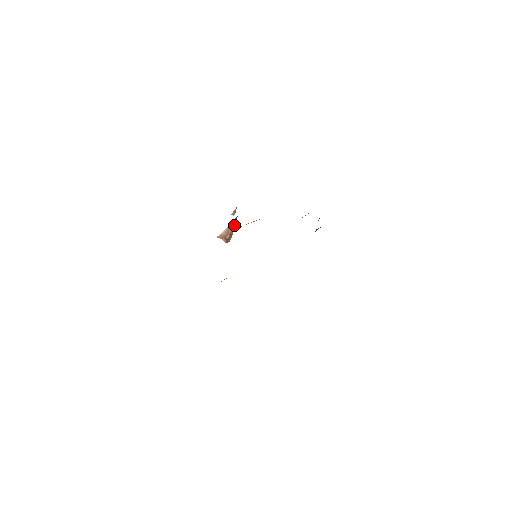
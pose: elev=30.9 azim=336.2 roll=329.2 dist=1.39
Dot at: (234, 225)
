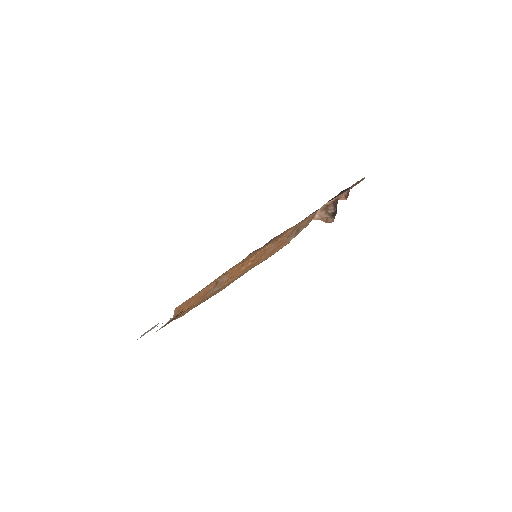
Dot at: (328, 211)
